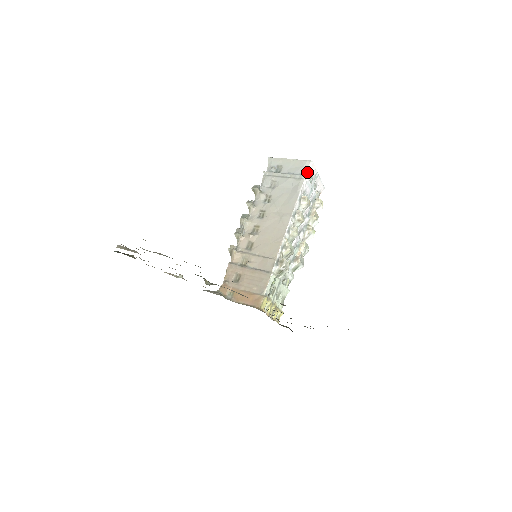
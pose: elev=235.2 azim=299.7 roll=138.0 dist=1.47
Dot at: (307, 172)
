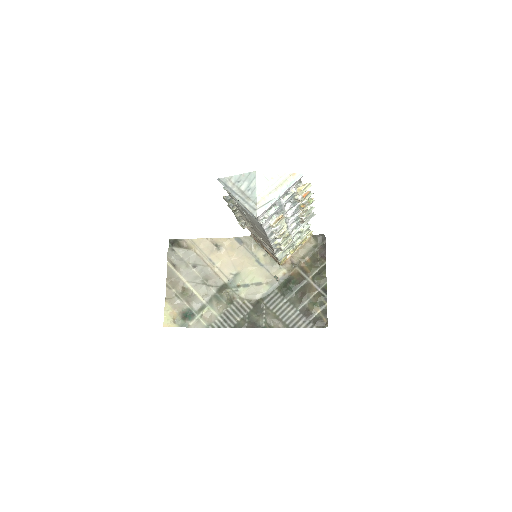
Dot at: (259, 219)
